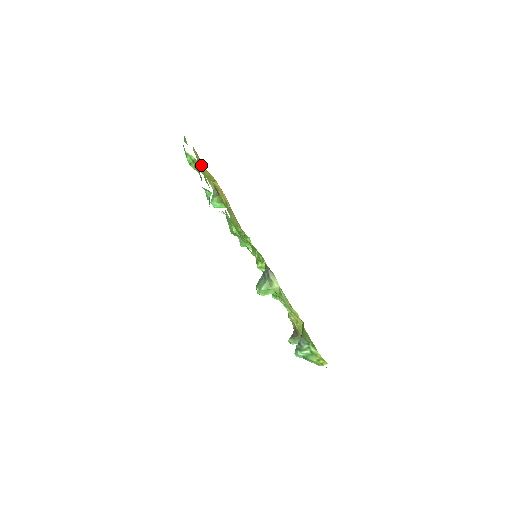
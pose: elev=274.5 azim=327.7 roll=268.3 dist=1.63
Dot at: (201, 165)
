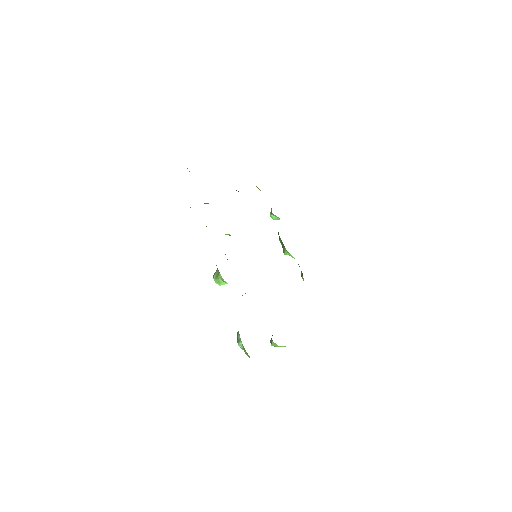
Dot at: occluded
